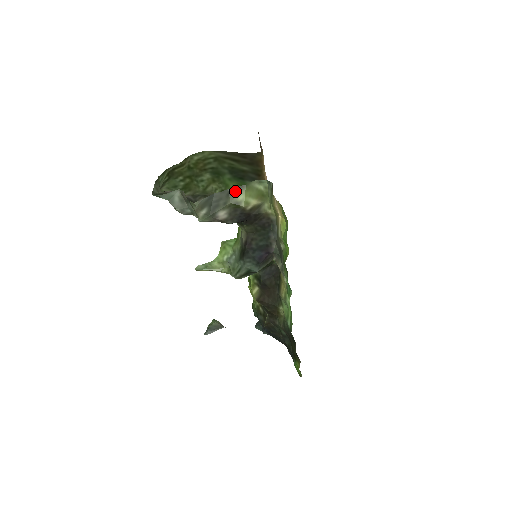
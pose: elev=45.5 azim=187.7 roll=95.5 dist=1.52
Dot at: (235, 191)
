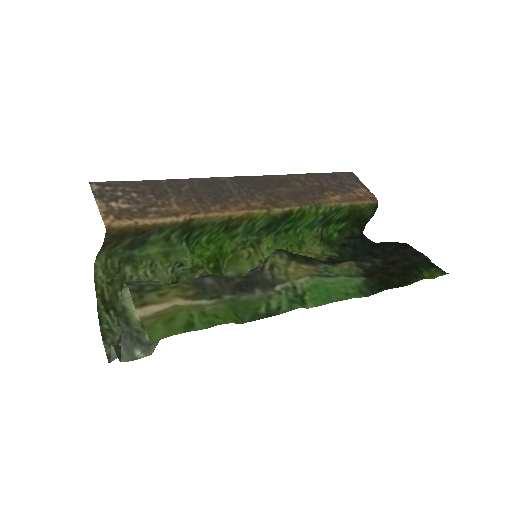
Dot at: (127, 318)
